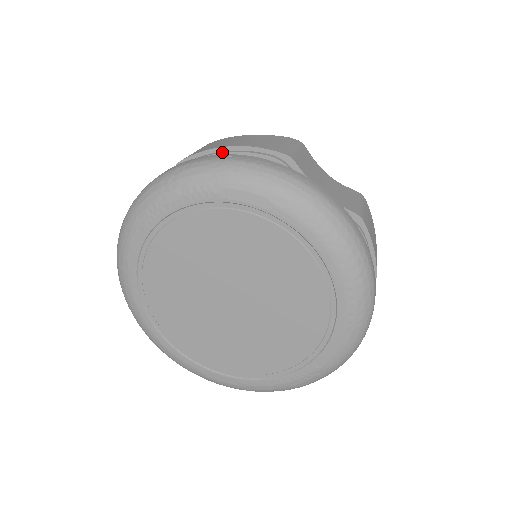
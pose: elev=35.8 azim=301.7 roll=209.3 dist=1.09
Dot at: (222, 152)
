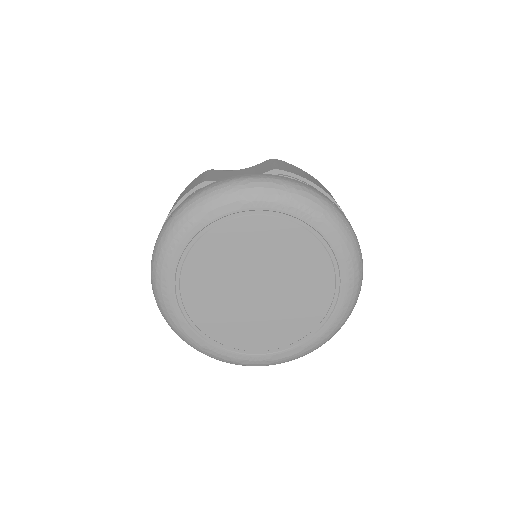
Dot at: (313, 187)
